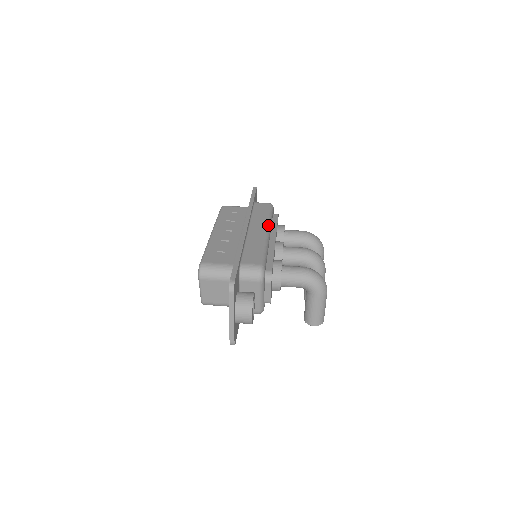
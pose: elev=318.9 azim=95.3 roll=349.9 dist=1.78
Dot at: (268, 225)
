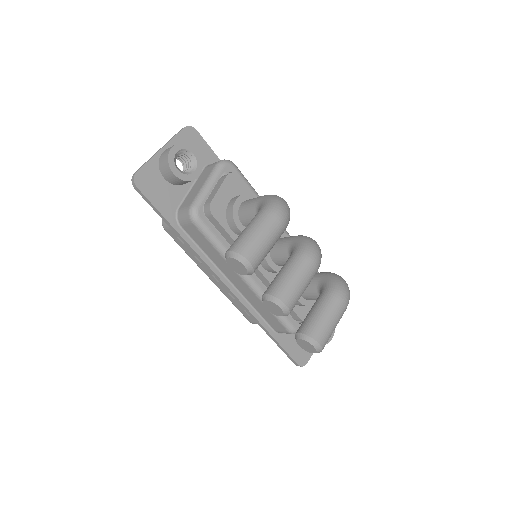
Dot at: occluded
